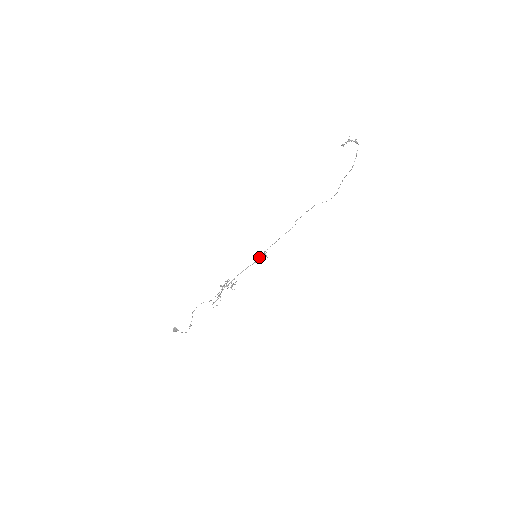
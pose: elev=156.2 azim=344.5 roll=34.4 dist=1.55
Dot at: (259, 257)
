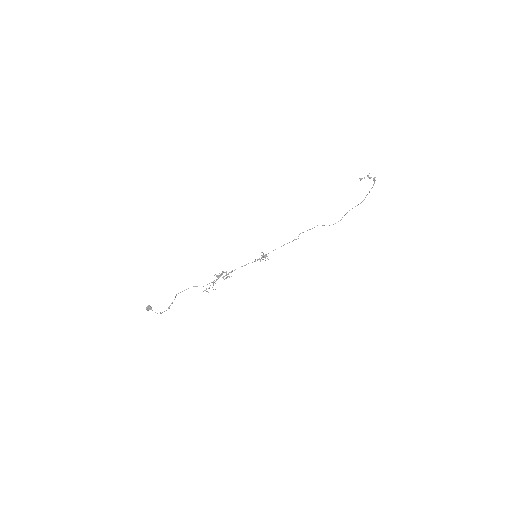
Dot at: occluded
